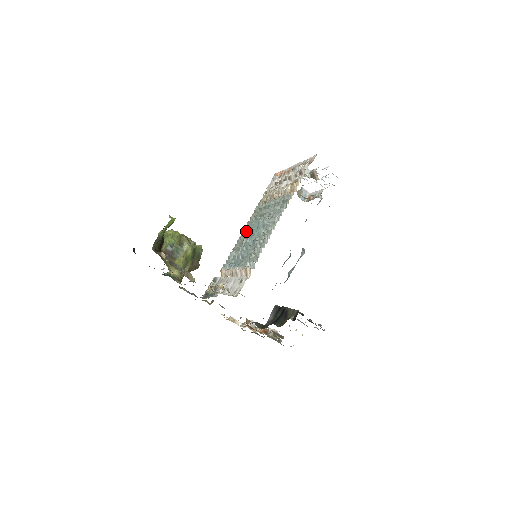
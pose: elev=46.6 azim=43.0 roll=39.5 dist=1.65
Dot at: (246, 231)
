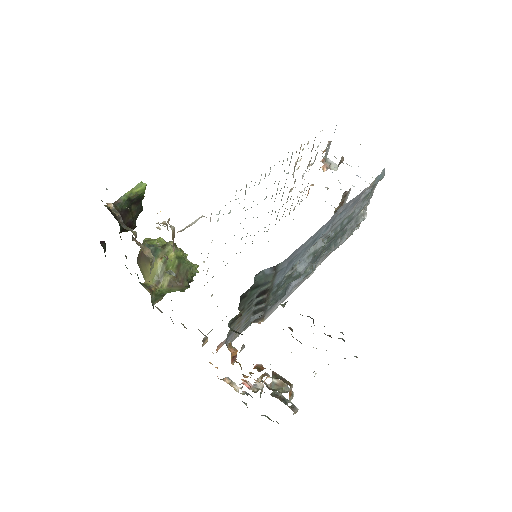
Dot at: (250, 235)
